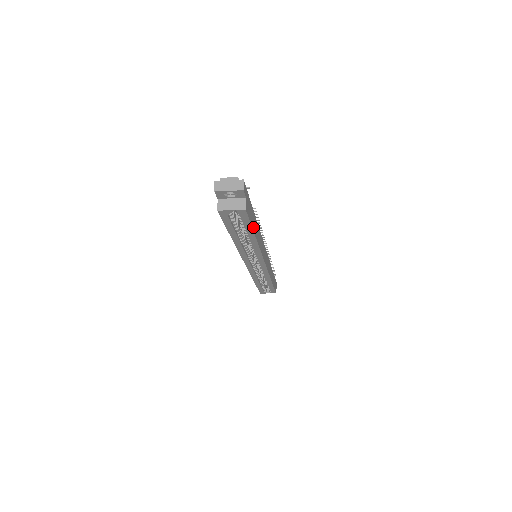
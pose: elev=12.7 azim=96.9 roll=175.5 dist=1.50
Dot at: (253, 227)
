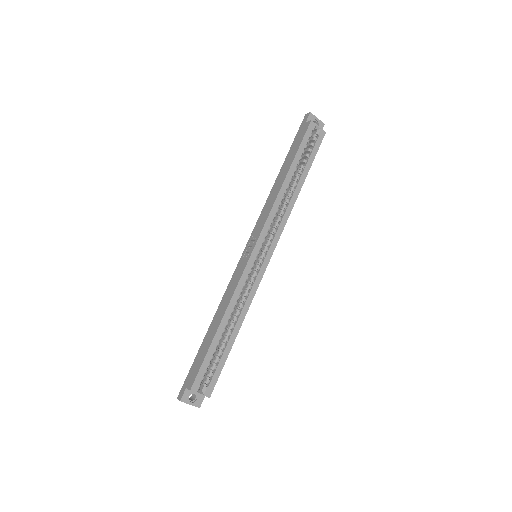
Dot at: (308, 169)
